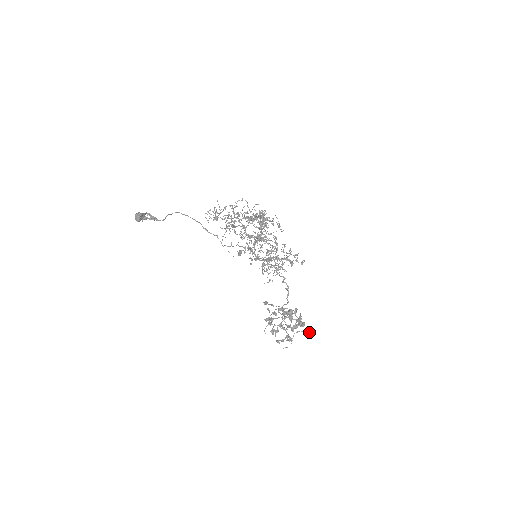
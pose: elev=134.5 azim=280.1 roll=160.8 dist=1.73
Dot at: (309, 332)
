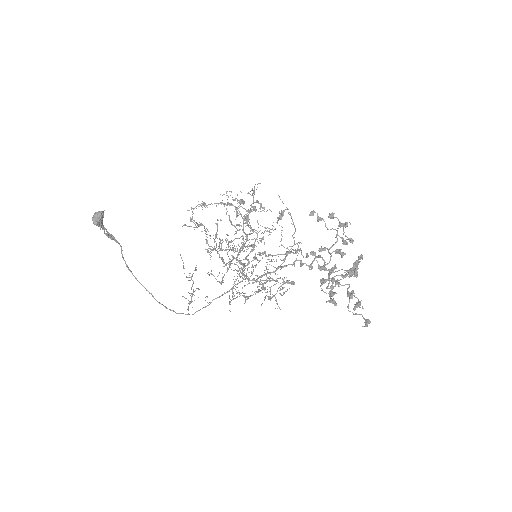
Dot at: (367, 322)
